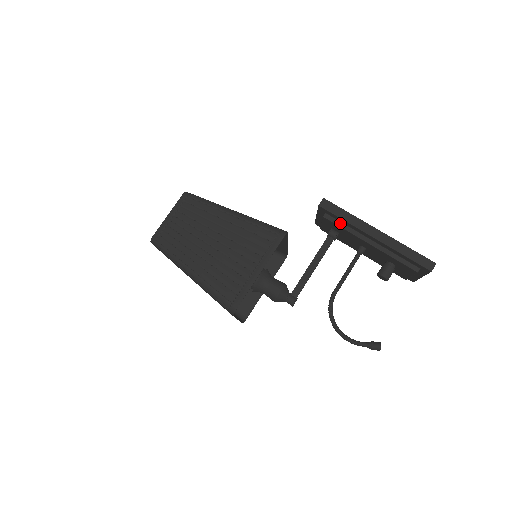
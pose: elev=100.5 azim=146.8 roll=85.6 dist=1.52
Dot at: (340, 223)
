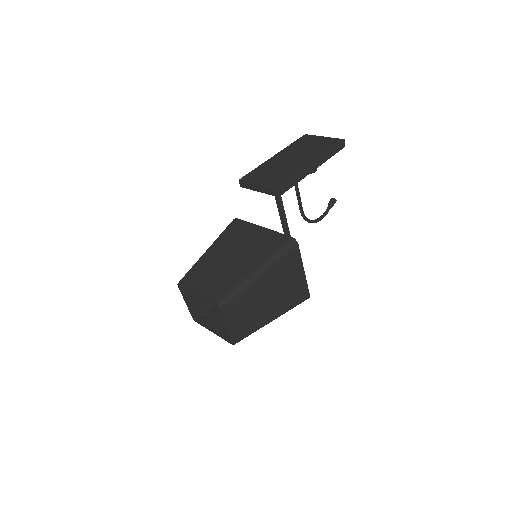
Dot at: occluded
